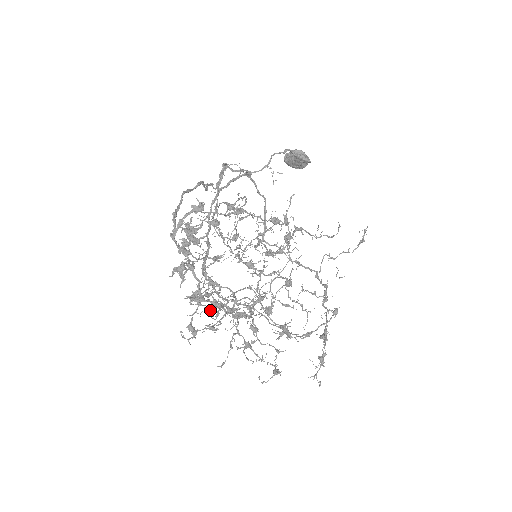
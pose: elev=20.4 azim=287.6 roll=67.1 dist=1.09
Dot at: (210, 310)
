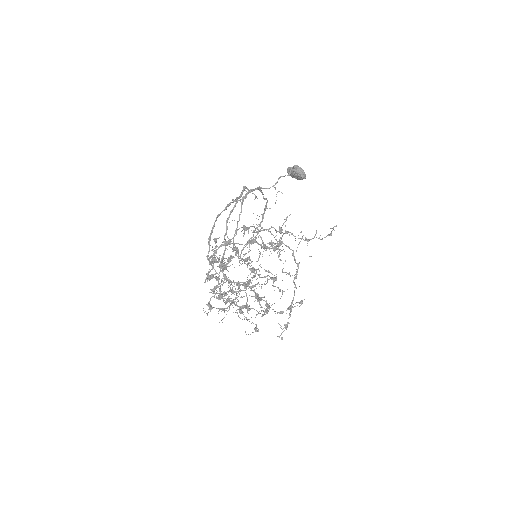
Dot at: (225, 304)
